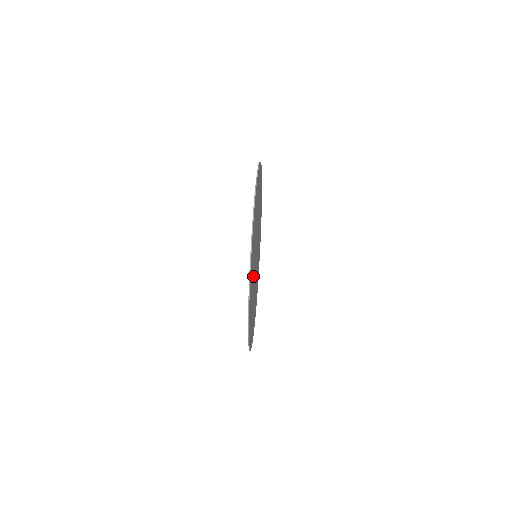
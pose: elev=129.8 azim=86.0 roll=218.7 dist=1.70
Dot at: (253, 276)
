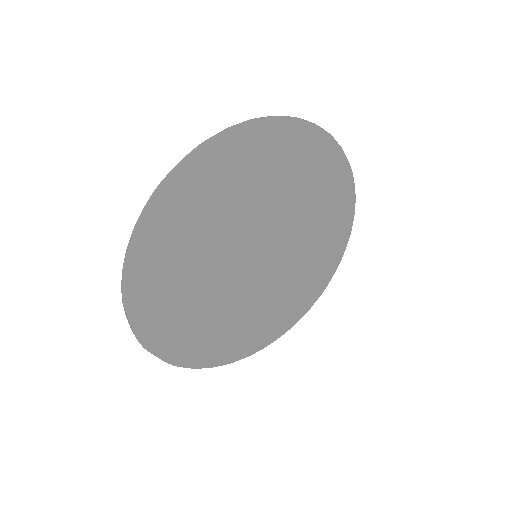
Dot at: (206, 246)
